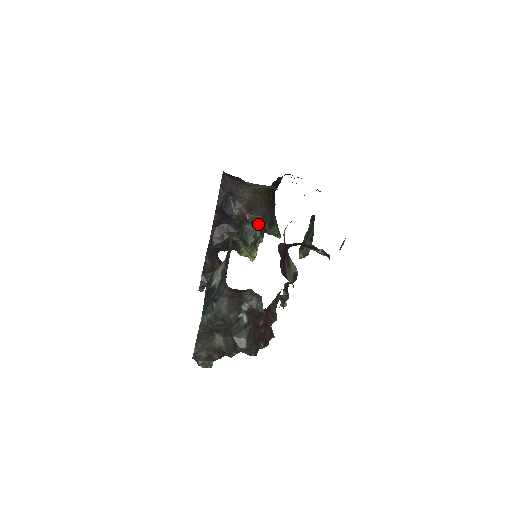
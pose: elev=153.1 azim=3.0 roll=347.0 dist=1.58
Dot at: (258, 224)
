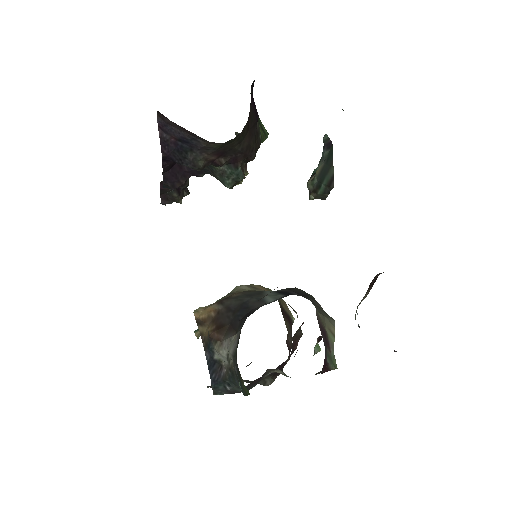
Dot at: (238, 163)
